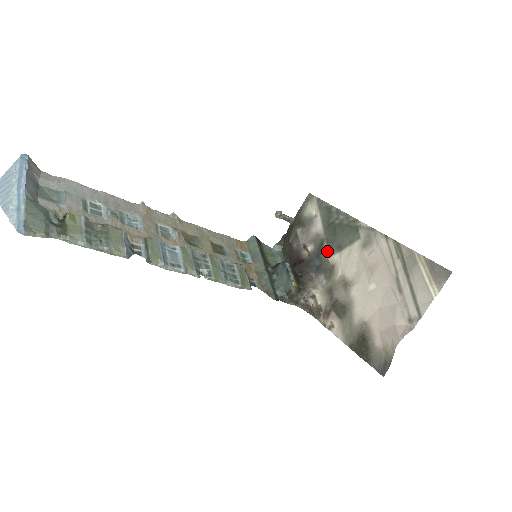
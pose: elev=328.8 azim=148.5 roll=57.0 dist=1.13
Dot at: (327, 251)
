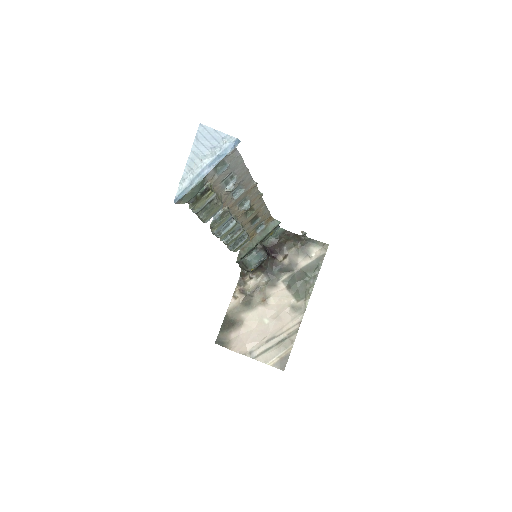
Dot at: (285, 277)
